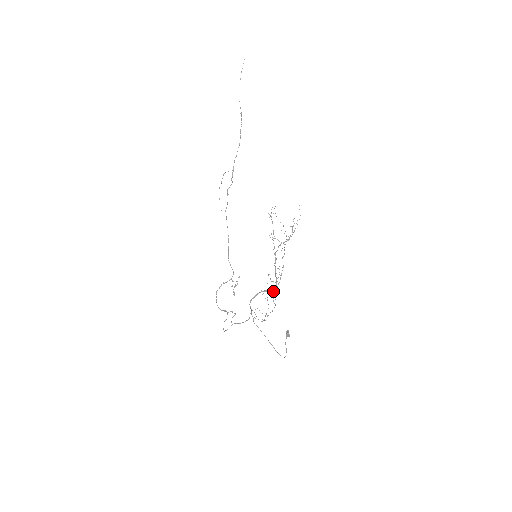
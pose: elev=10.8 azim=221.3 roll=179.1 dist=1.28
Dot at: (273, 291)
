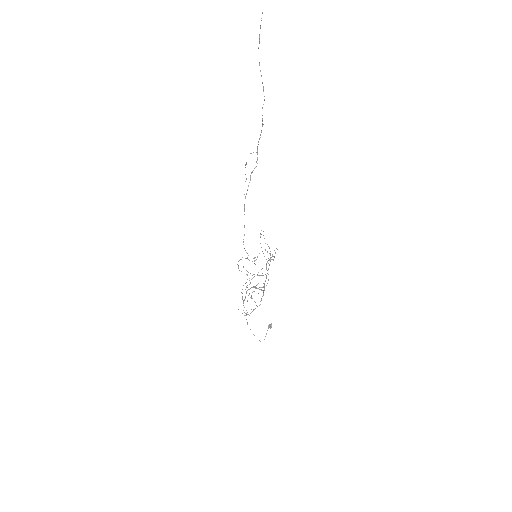
Dot at: occluded
